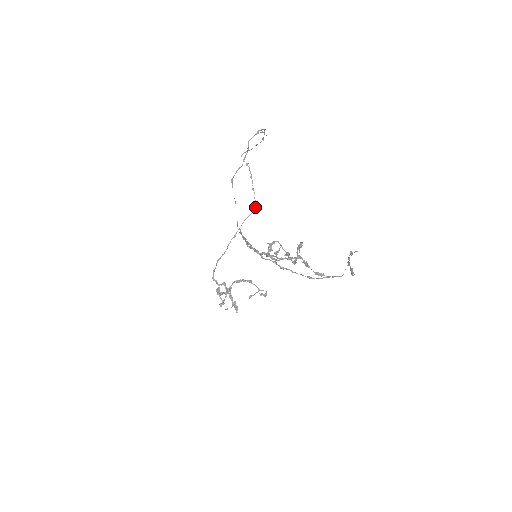
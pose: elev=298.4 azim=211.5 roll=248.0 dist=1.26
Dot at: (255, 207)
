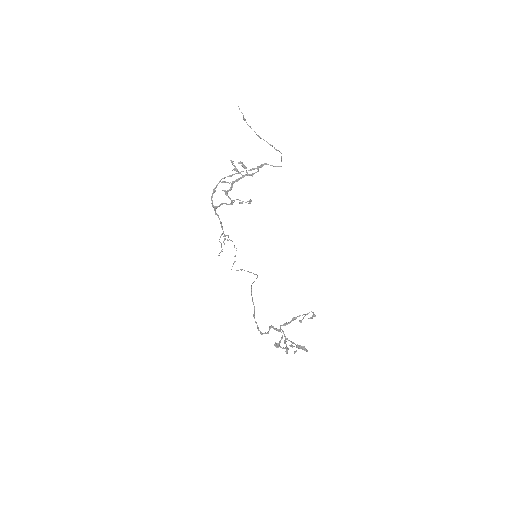
Dot at: (257, 275)
